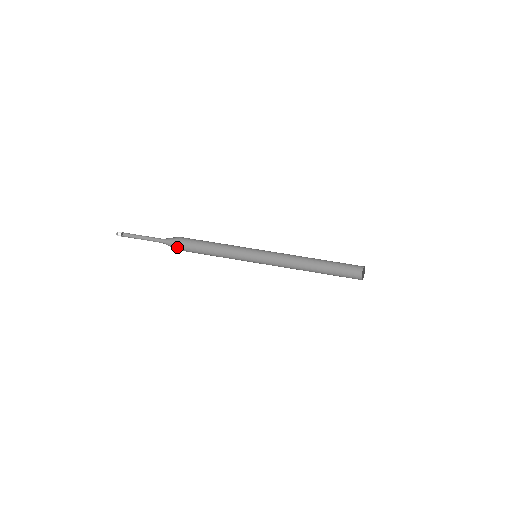
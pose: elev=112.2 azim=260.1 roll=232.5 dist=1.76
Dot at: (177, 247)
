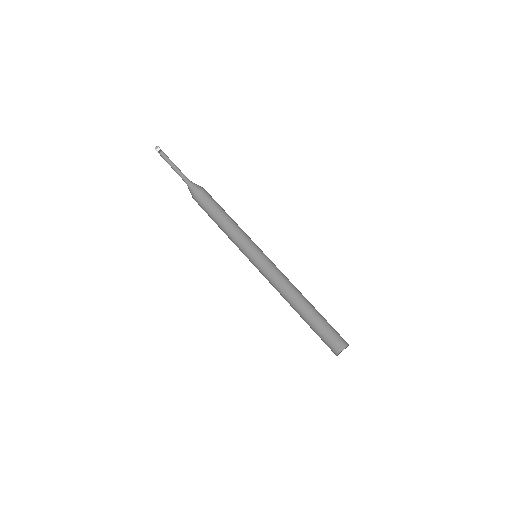
Dot at: (196, 197)
